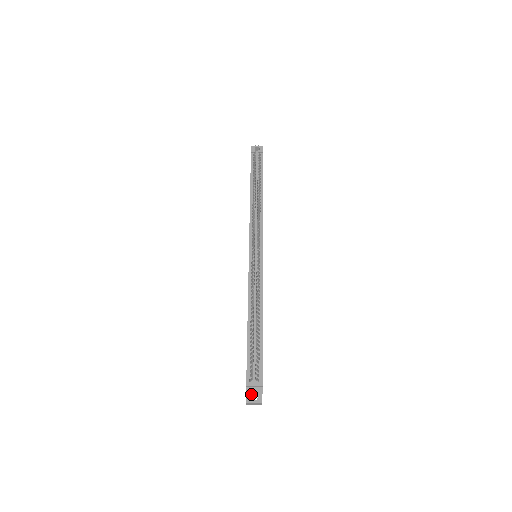
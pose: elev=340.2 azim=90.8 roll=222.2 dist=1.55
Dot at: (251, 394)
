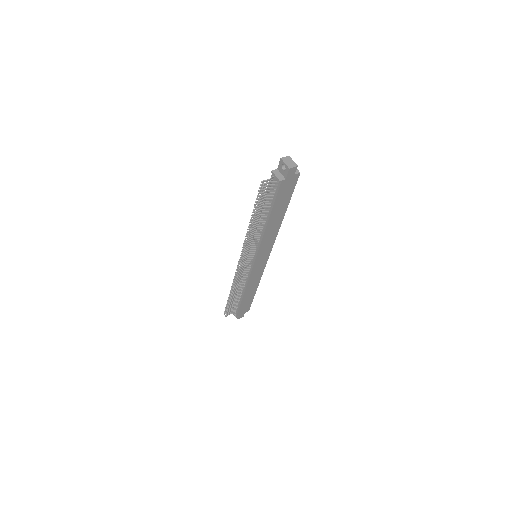
Dot at: occluded
